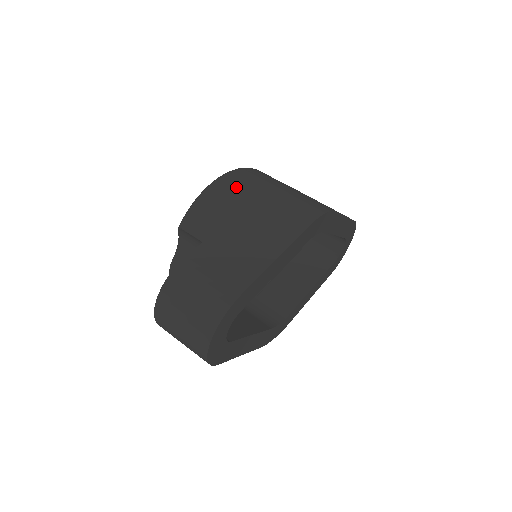
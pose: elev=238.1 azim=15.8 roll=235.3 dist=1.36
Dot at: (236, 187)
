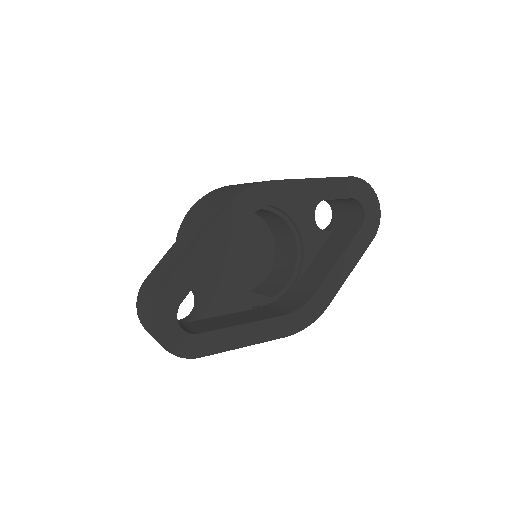
Dot at: (195, 208)
